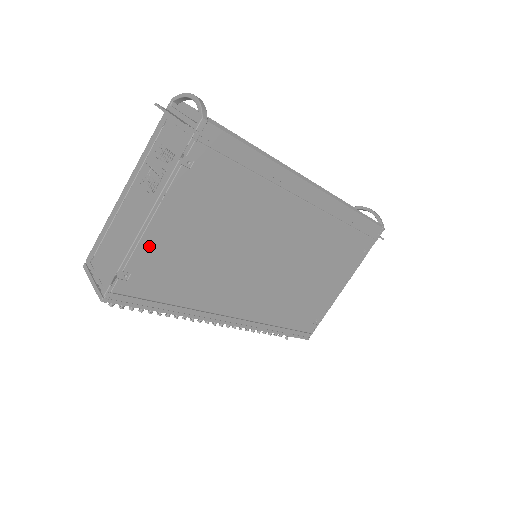
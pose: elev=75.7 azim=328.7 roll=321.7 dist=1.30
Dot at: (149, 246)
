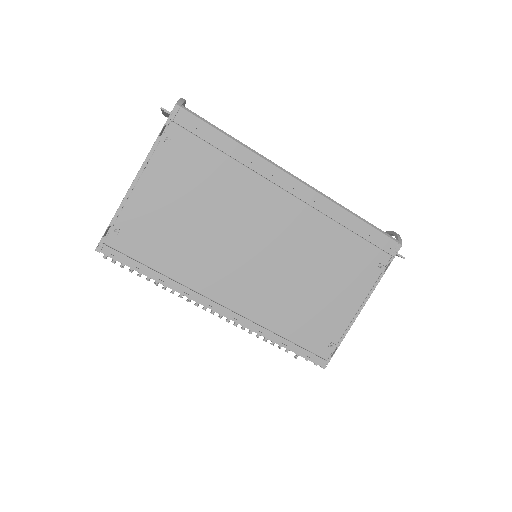
Dot at: (136, 207)
